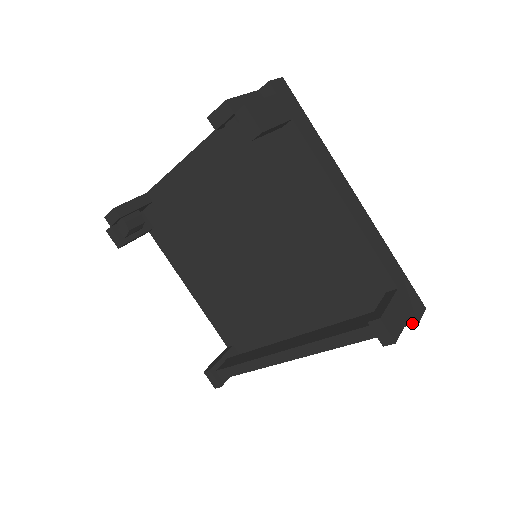
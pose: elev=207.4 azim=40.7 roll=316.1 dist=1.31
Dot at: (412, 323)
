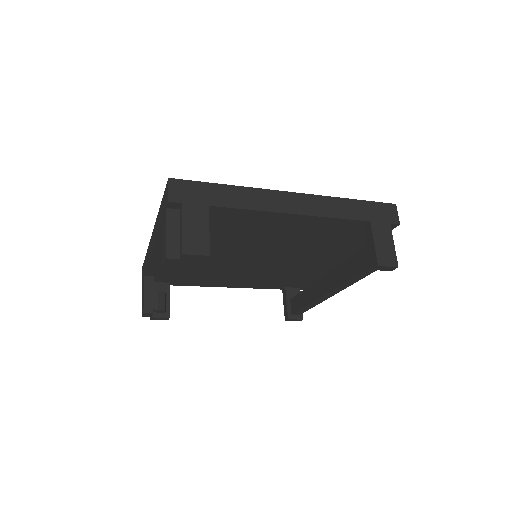
Dot at: (395, 227)
